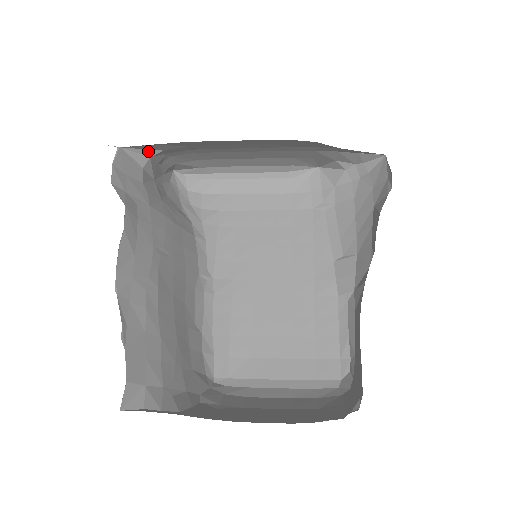
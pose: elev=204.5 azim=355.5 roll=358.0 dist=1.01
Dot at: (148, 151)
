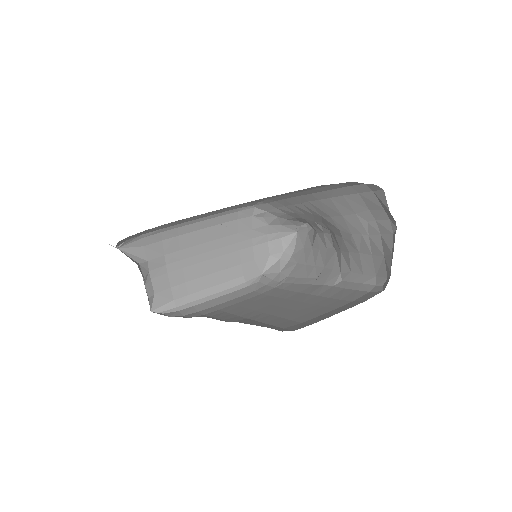
Dot at: (137, 258)
